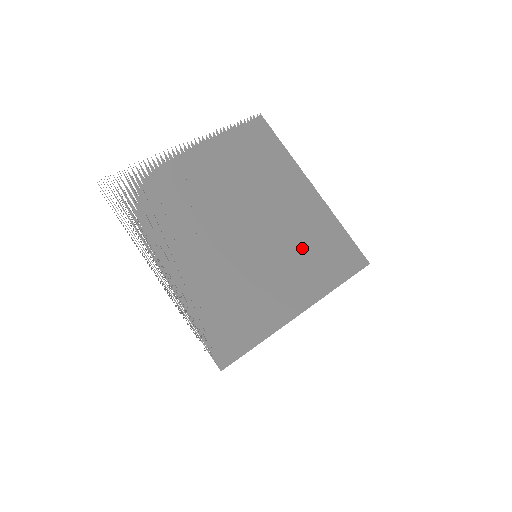
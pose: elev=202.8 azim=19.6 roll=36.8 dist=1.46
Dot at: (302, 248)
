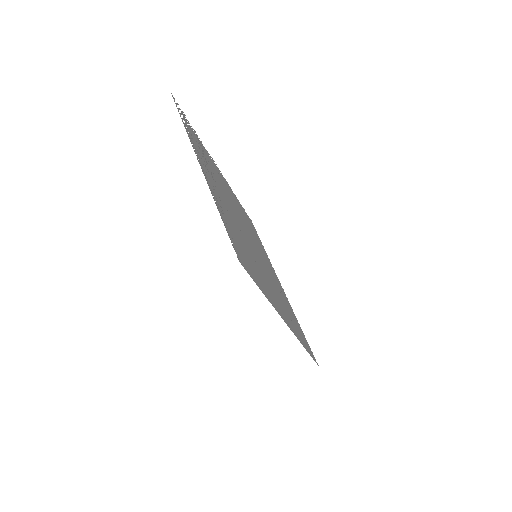
Dot at: (280, 296)
